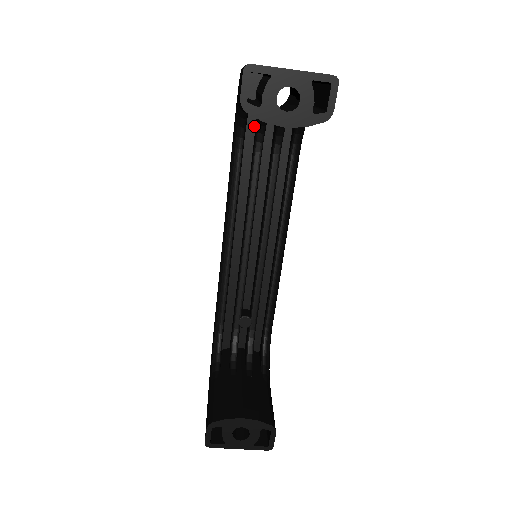
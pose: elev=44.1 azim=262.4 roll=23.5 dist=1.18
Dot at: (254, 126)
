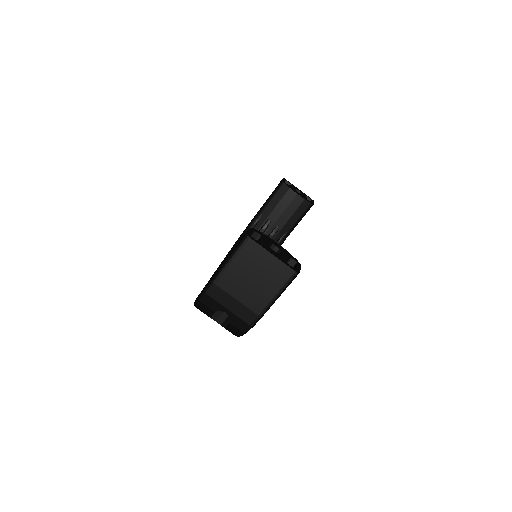
Dot at: occluded
